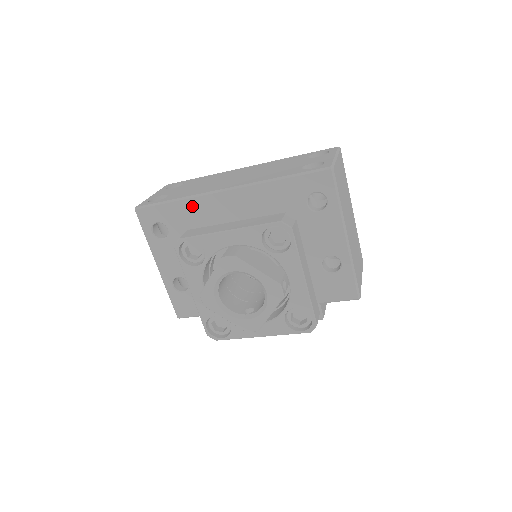
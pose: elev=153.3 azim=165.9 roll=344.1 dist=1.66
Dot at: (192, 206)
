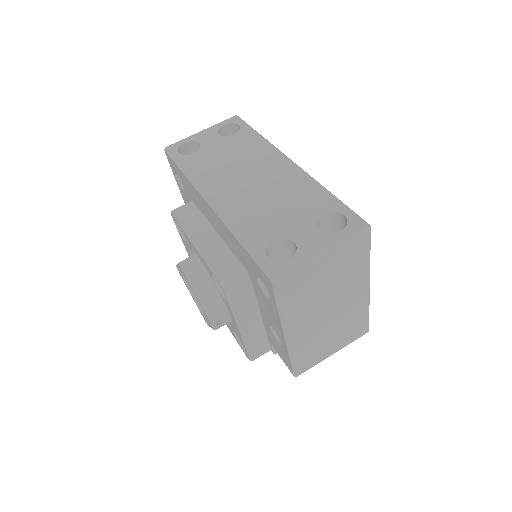
Dot at: (192, 188)
